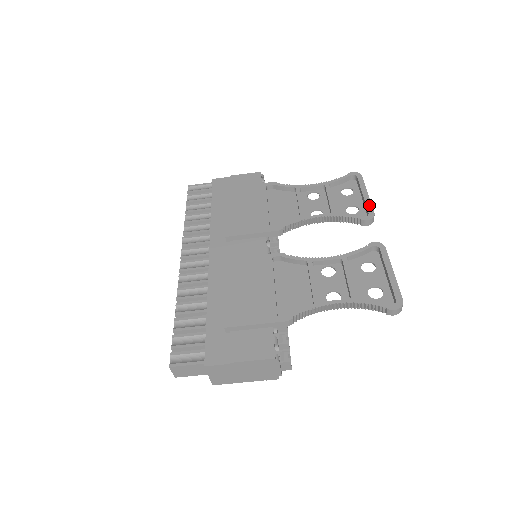
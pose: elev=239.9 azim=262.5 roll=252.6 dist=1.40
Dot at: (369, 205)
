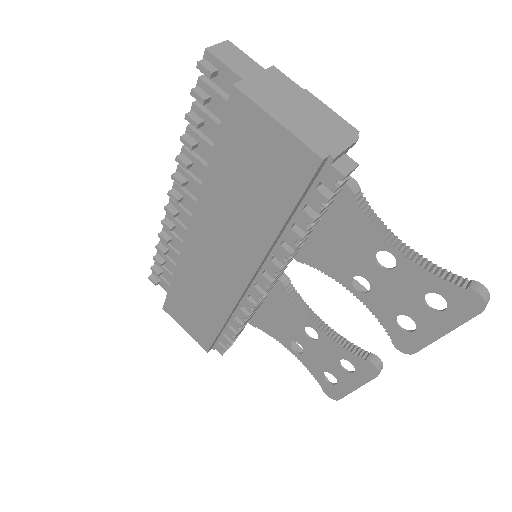
Dot at: occluded
